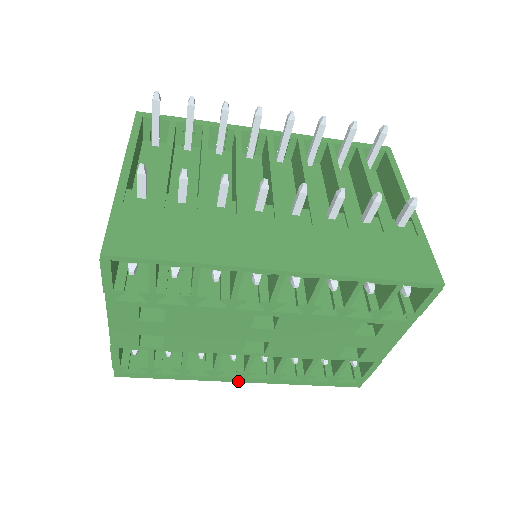
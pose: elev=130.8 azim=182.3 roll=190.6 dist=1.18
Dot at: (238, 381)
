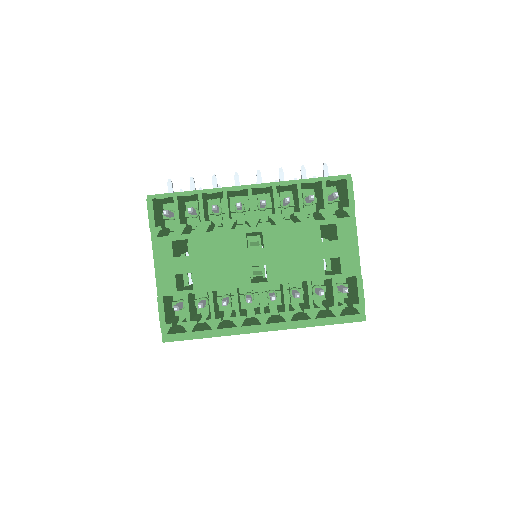
Dot at: (260, 331)
